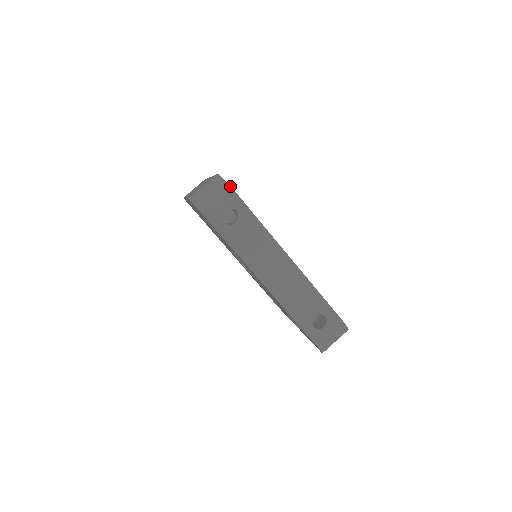
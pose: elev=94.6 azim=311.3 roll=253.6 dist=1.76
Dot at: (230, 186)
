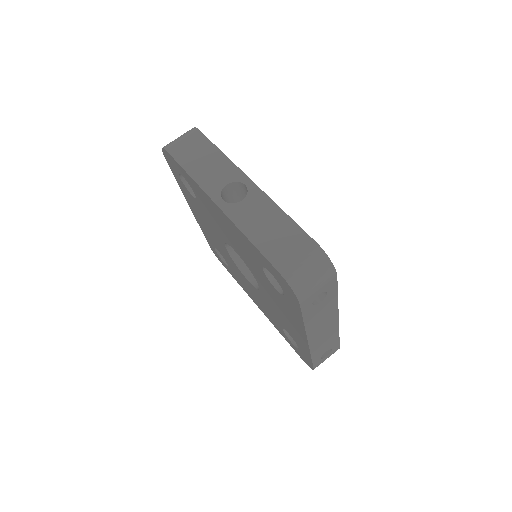
Dot at: occluded
